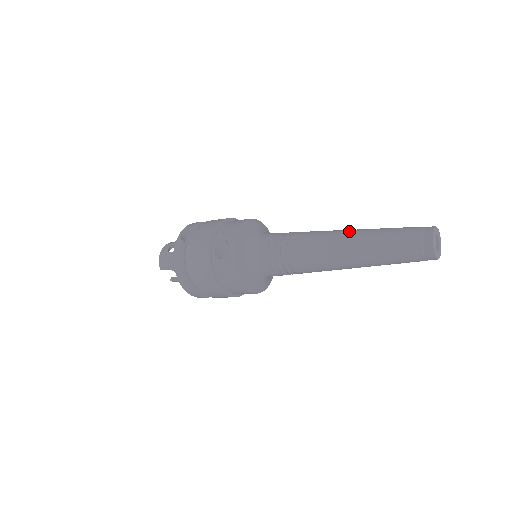
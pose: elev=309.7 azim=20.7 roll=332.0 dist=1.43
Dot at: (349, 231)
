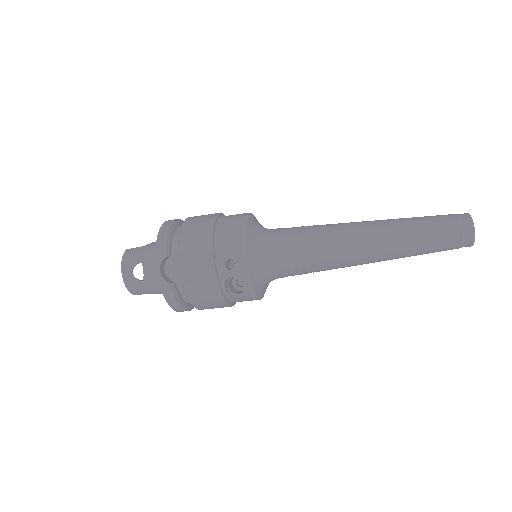
Dot at: (380, 235)
